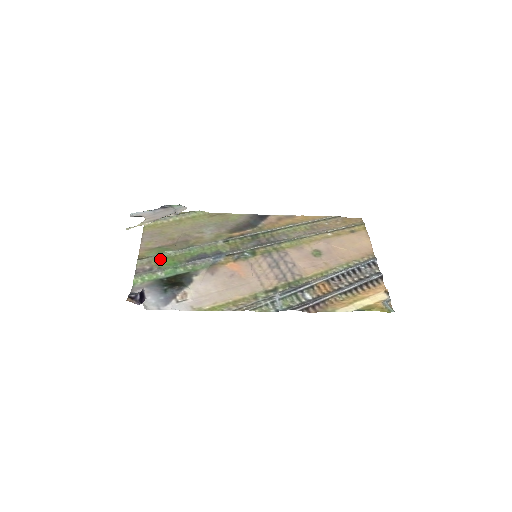
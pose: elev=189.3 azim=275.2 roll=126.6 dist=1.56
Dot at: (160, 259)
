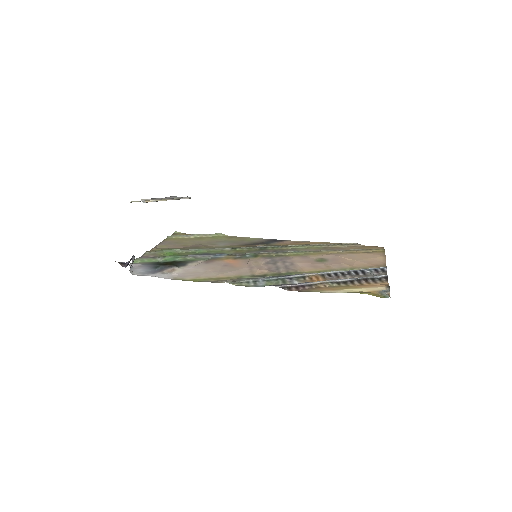
Dot at: (166, 253)
